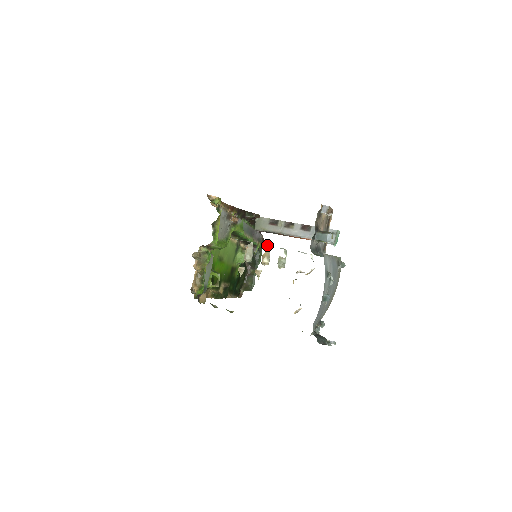
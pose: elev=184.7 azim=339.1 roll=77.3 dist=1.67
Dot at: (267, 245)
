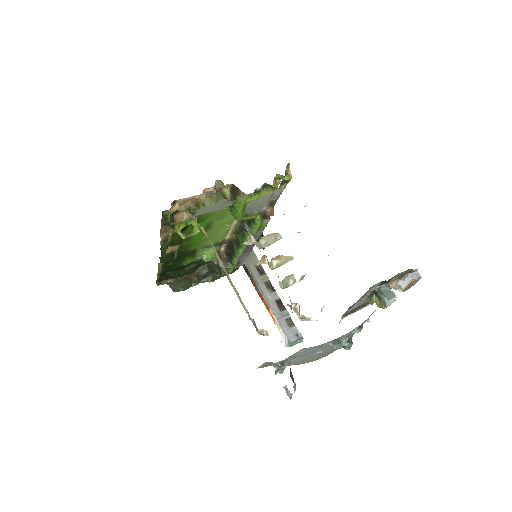
Dot at: occluded
